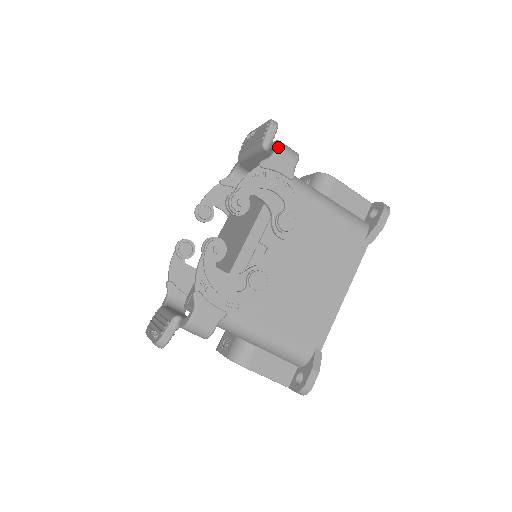
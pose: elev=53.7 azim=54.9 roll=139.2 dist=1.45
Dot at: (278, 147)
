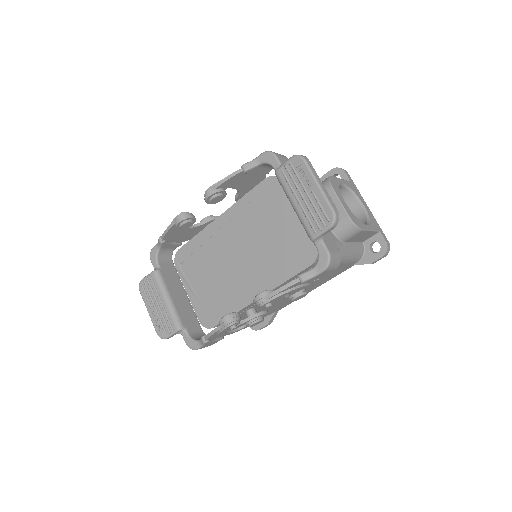
Dot at: (326, 270)
